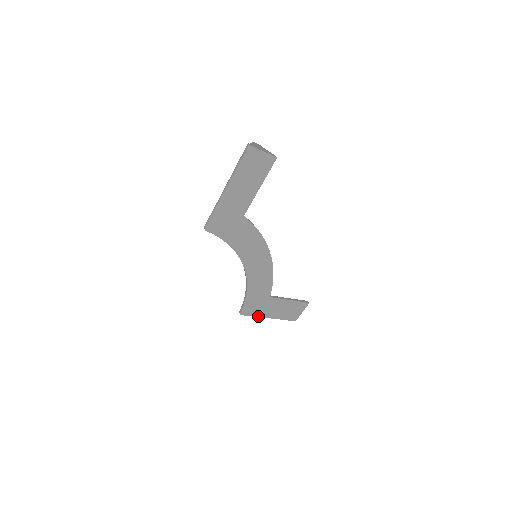
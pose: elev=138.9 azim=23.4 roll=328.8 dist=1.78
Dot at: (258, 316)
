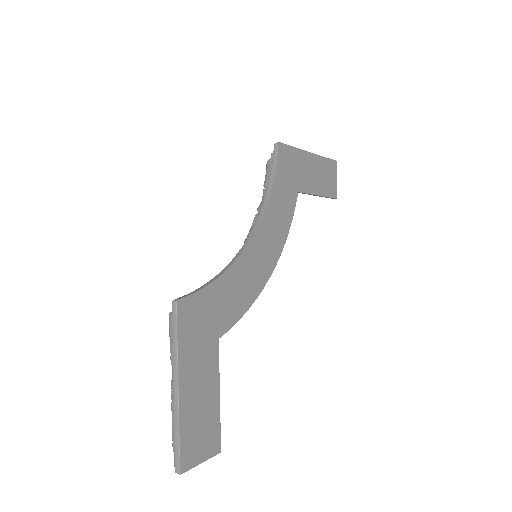
Dot at: (178, 352)
